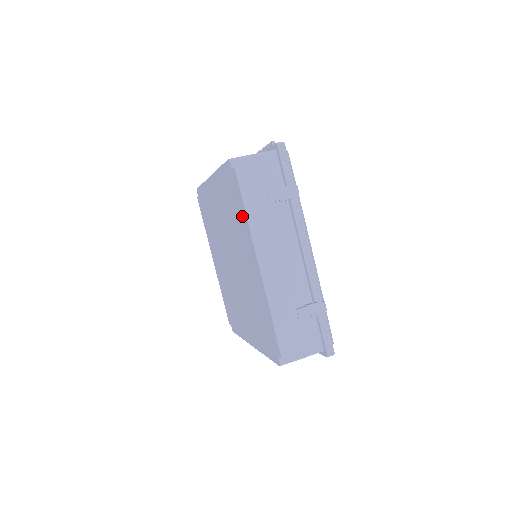
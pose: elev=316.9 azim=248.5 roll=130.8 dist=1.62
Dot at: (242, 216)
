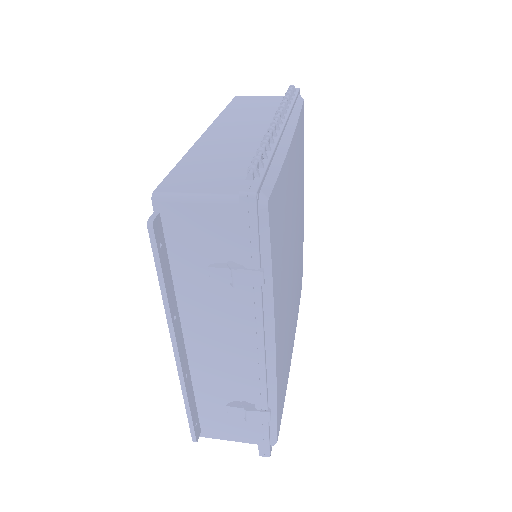
Dot at: occluded
